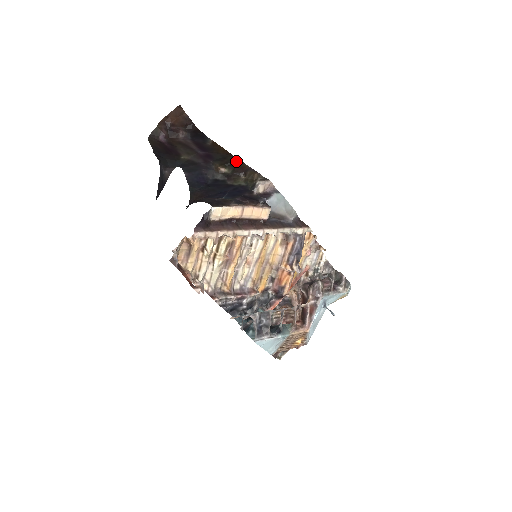
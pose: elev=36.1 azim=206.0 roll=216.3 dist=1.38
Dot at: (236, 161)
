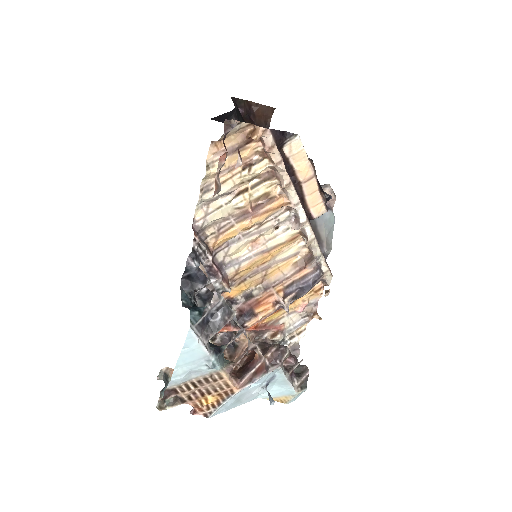
Dot at: occluded
